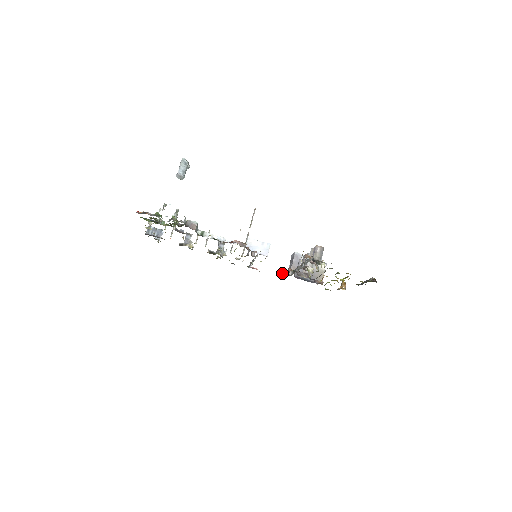
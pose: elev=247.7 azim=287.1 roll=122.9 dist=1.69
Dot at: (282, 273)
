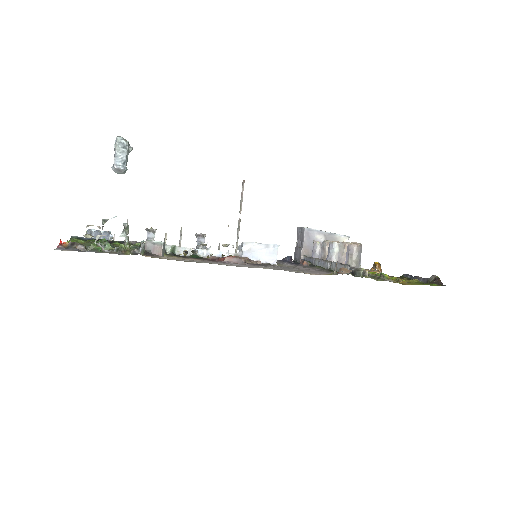
Dot at: (290, 259)
